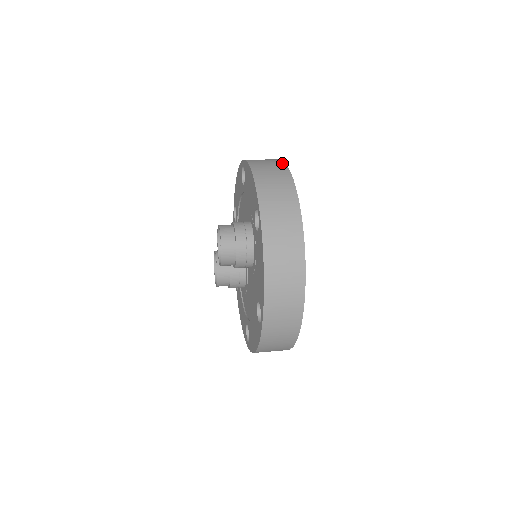
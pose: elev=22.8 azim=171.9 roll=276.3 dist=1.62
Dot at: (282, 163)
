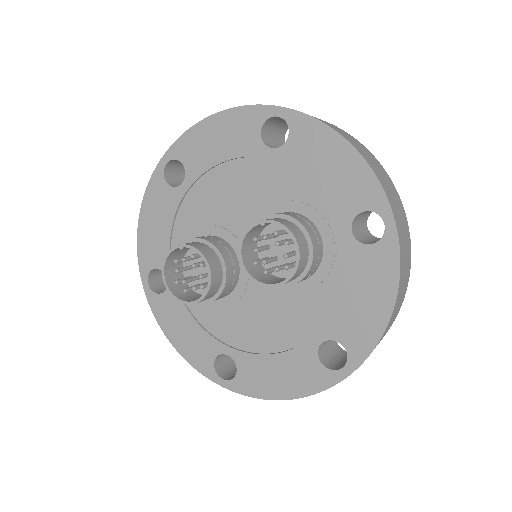
Dot at: occluded
